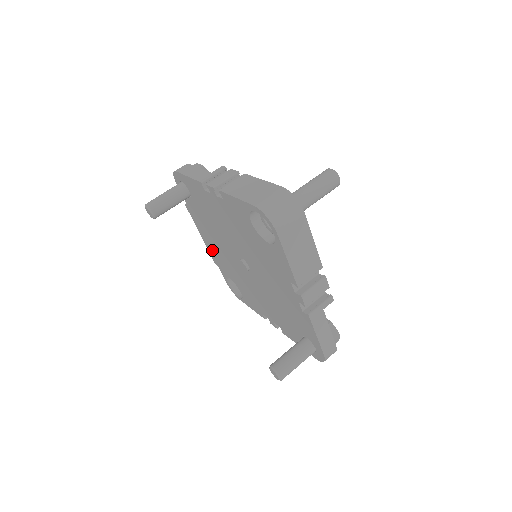
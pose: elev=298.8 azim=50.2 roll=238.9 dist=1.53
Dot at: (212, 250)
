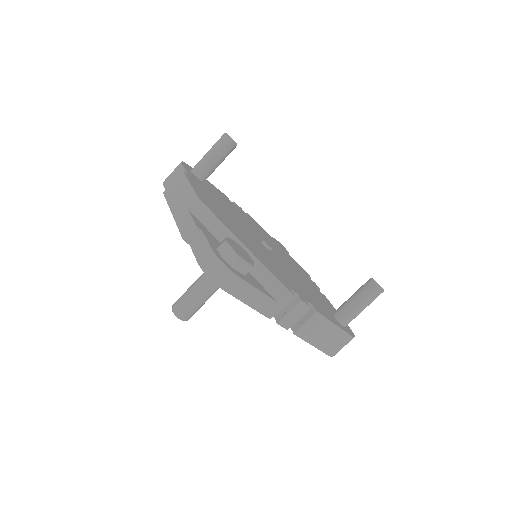
Dot at: occluded
